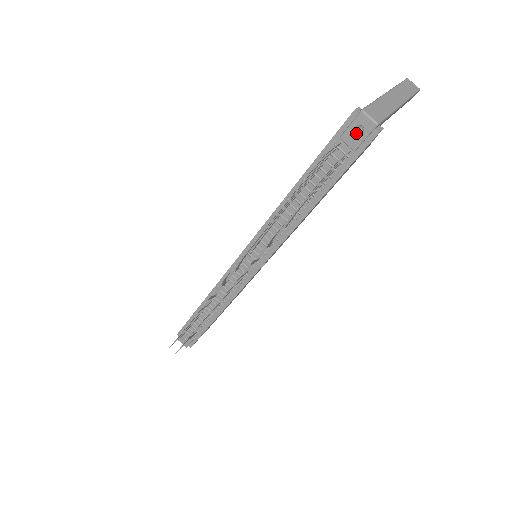
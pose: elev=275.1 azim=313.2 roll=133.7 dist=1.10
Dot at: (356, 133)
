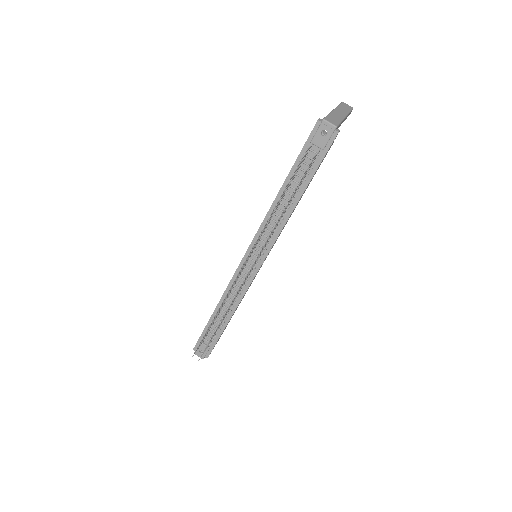
Dot at: (322, 136)
